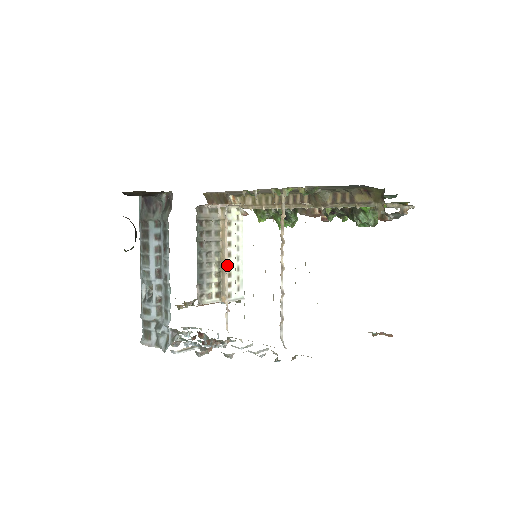
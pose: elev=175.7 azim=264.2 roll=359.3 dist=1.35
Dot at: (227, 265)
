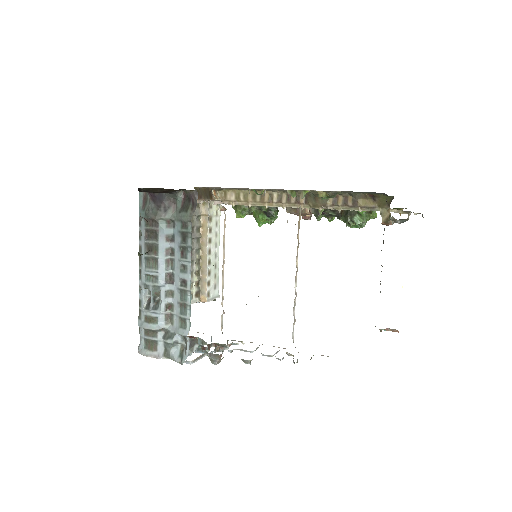
Dot at: occluded
